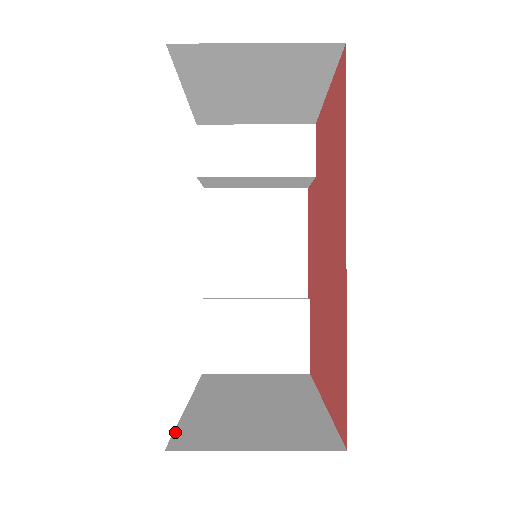
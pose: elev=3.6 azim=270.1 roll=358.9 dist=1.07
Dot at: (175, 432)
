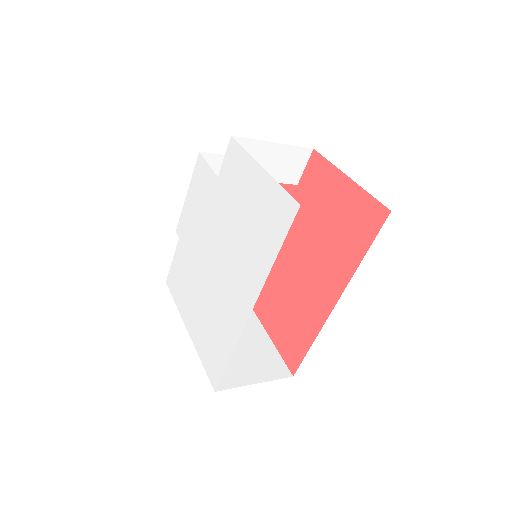
Dot at: (207, 371)
